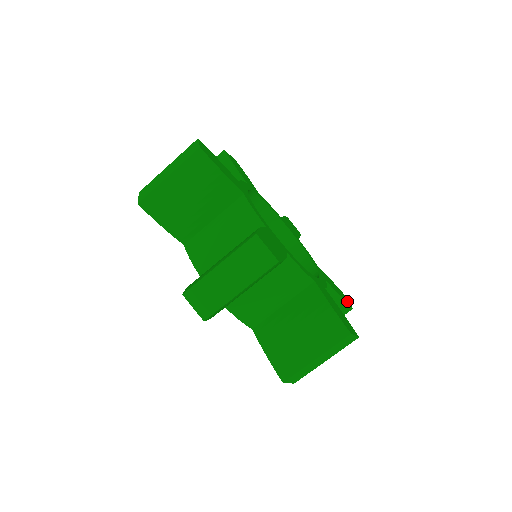
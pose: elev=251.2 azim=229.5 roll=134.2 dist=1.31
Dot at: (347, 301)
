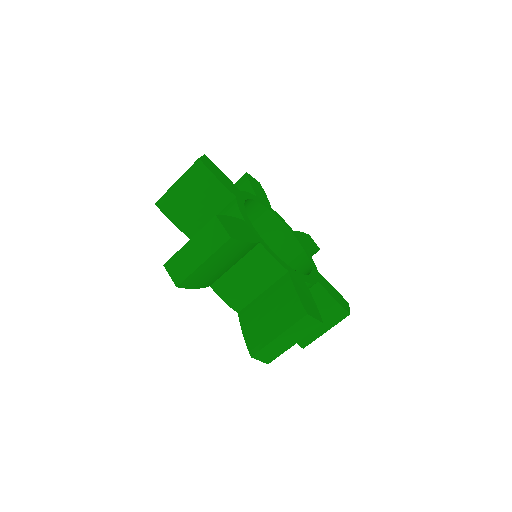
Dot at: (315, 245)
